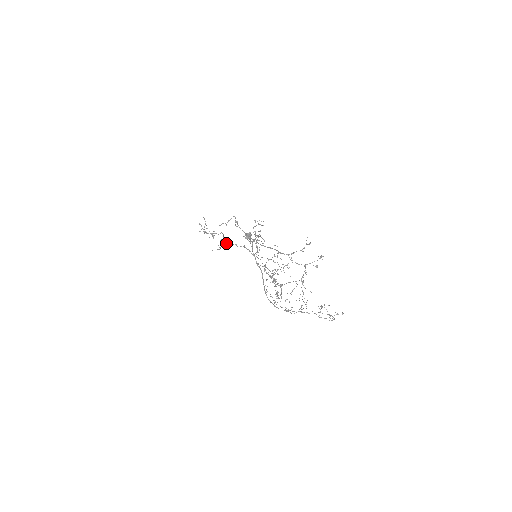
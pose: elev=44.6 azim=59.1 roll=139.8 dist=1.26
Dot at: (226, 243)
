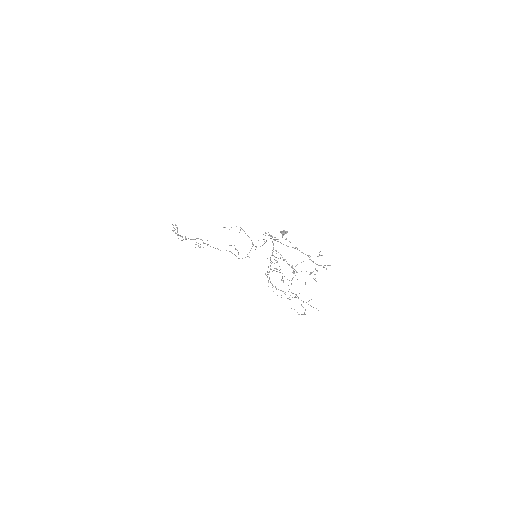
Dot at: occluded
